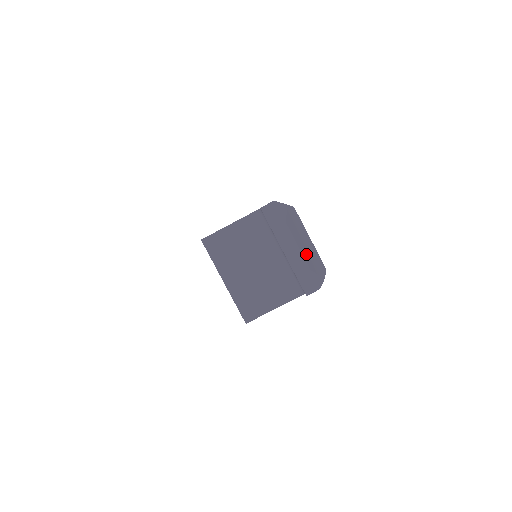
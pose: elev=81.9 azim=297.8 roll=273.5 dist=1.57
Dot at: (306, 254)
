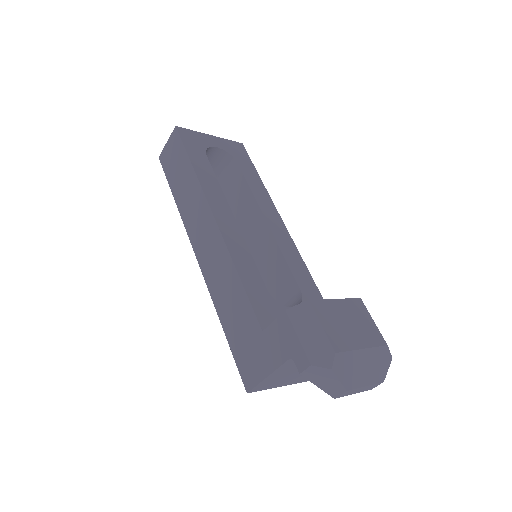
Dot at: (372, 376)
